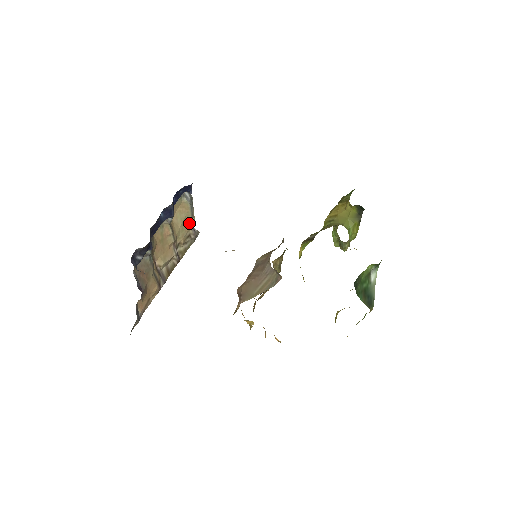
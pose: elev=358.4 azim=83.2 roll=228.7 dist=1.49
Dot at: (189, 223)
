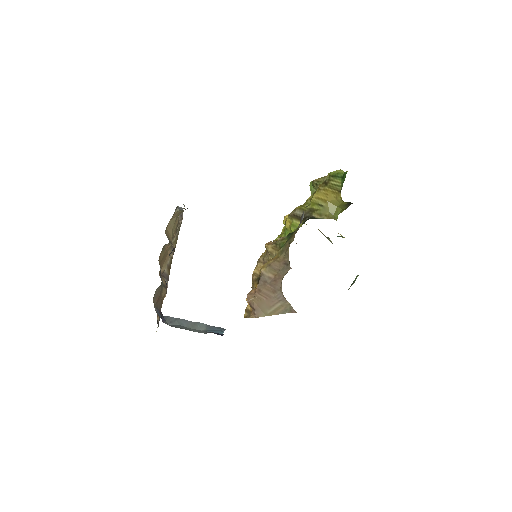
Dot at: occluded
